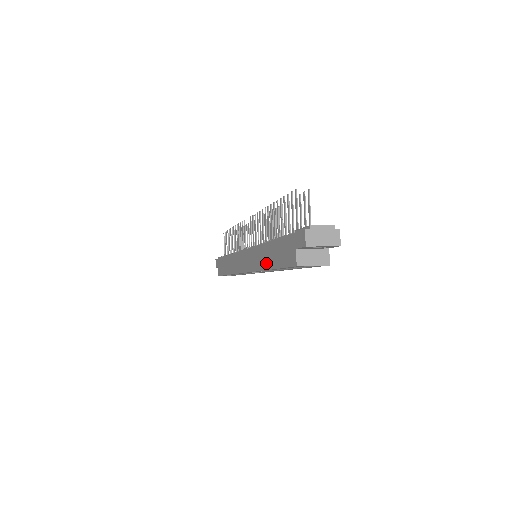
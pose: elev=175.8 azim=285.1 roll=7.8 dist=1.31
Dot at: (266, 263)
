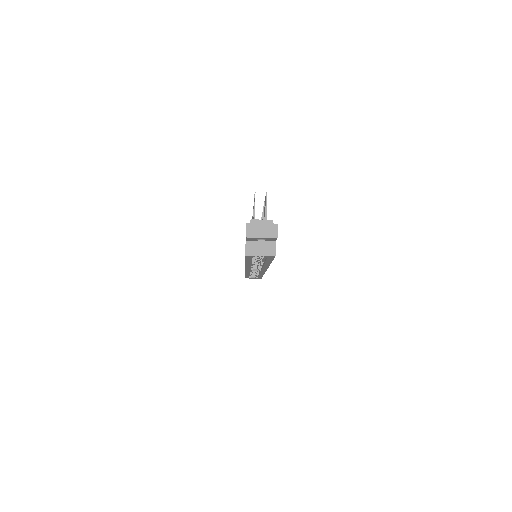
Dot at: occluded
